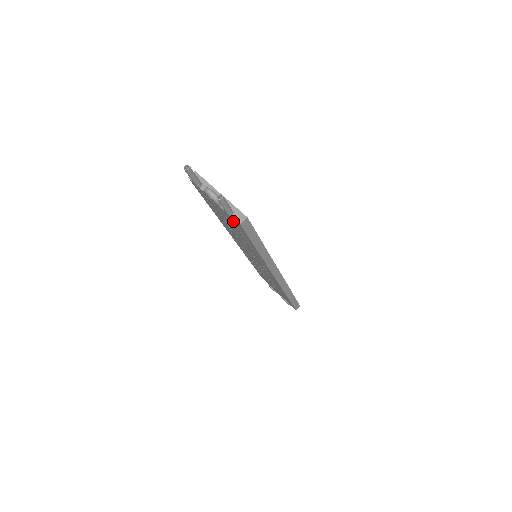
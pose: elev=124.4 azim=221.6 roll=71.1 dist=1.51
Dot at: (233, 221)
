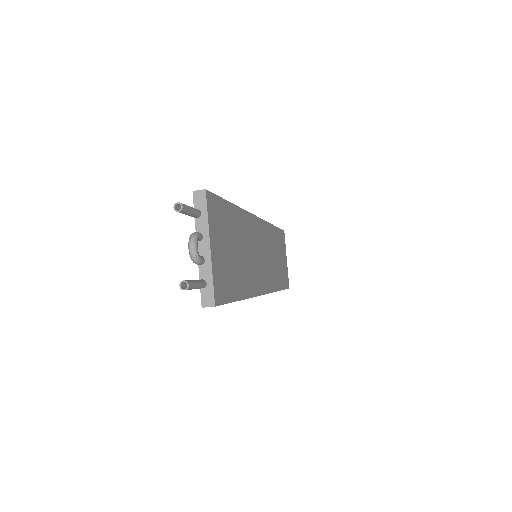
Dot at: occluded
